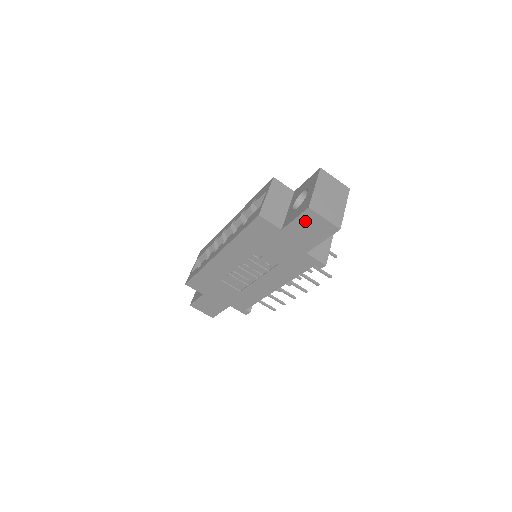
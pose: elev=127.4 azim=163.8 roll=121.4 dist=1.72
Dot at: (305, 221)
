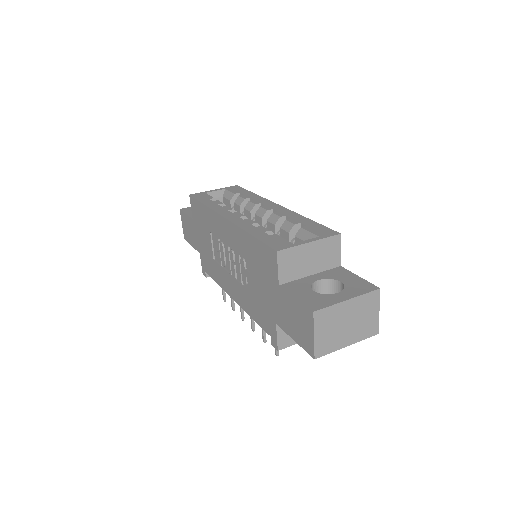
Dot at: (300, 312)
